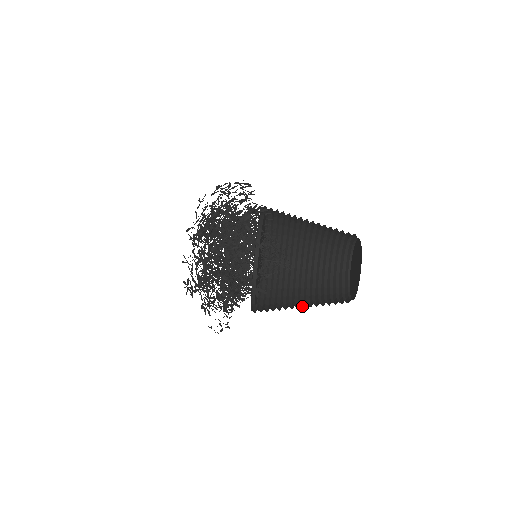
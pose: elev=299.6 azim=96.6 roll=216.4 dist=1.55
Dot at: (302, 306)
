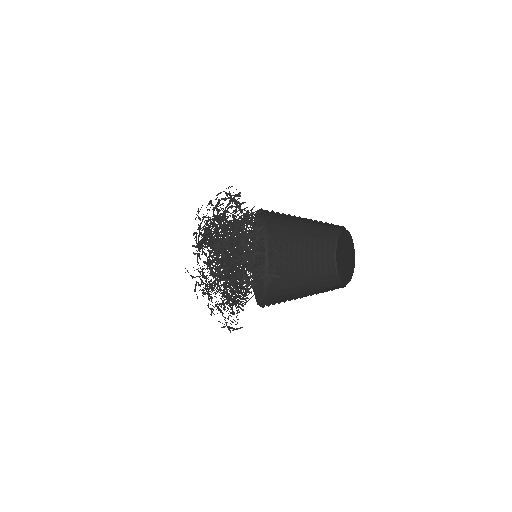
Dot at: occluded
